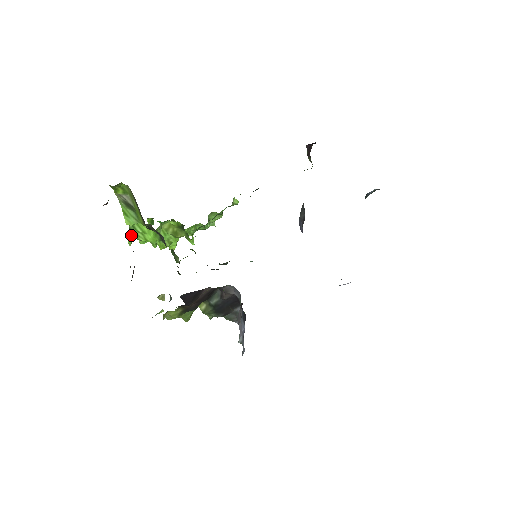
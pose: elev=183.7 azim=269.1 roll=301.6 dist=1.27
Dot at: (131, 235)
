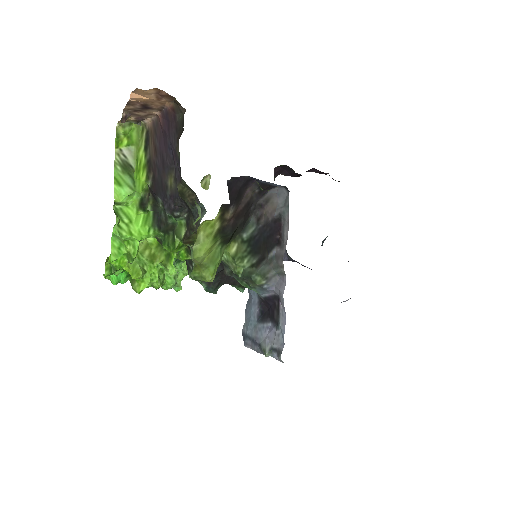
Dot at: (117, 217)
